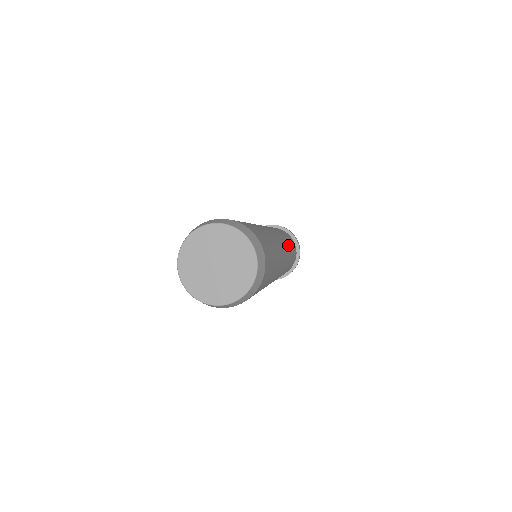
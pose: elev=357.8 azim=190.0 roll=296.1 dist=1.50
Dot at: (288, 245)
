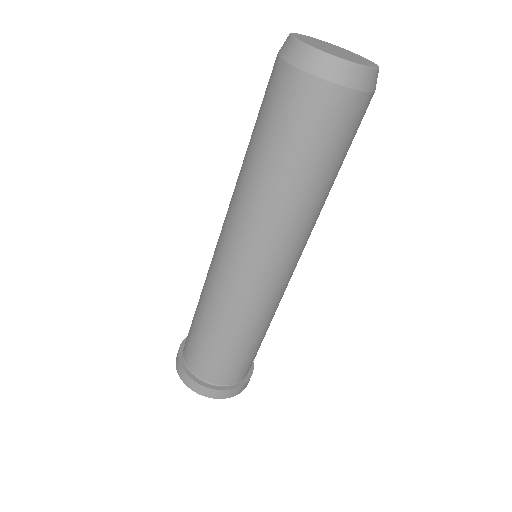
Dot at: occluded
